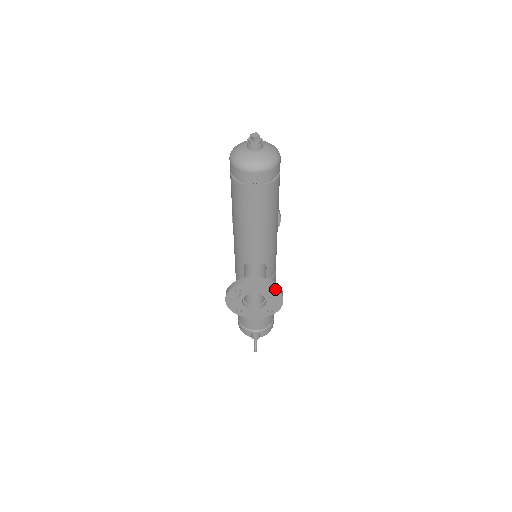
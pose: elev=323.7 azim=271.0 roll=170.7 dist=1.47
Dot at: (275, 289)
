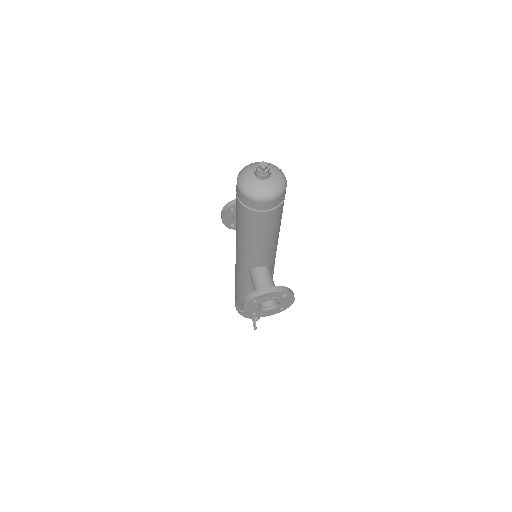
Dot at: (289, 294)
